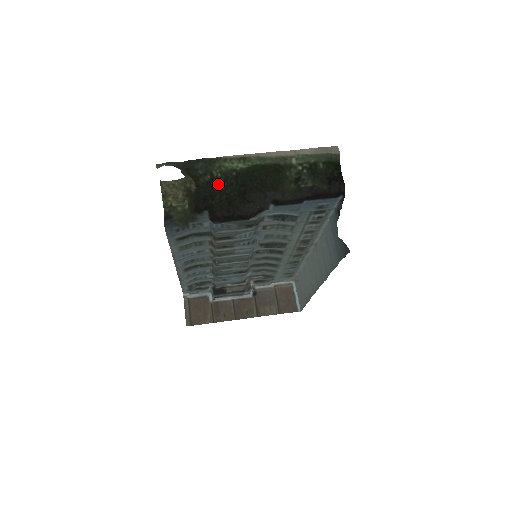
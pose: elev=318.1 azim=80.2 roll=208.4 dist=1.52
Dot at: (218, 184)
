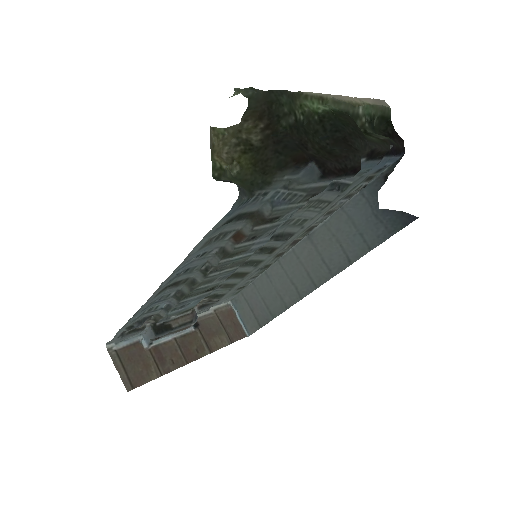
Dot at: (303, 130)
